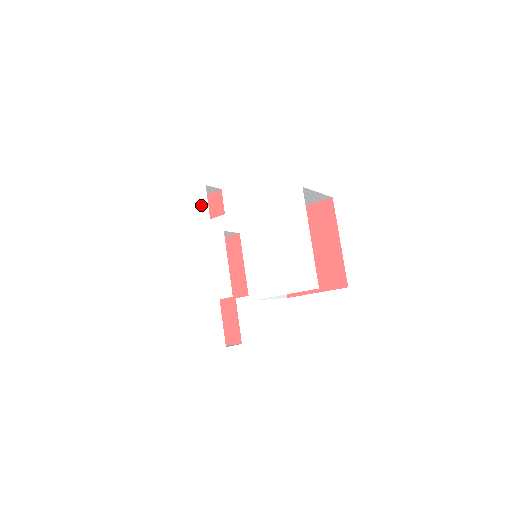
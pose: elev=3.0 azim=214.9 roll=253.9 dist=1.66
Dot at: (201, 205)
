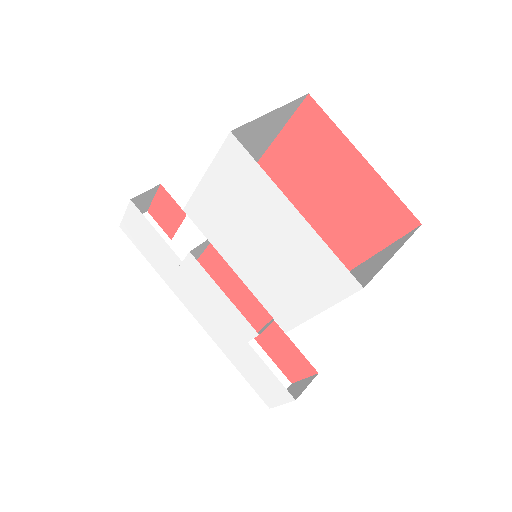
Dot at: (145, 229)
